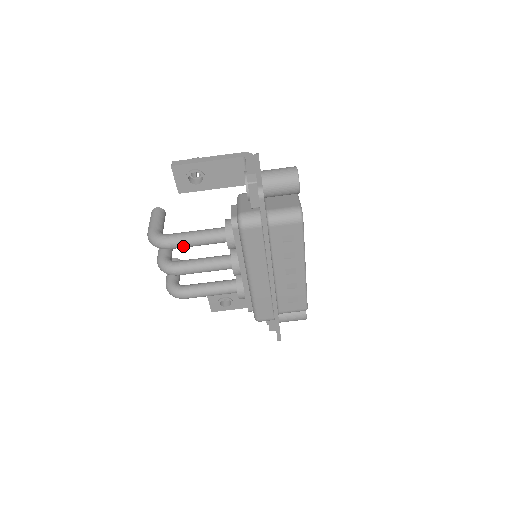
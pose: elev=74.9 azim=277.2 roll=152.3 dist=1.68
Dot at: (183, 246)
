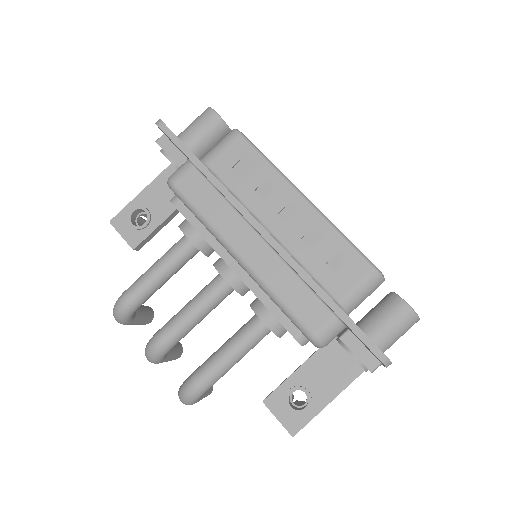
Dot at: (145, 286)
